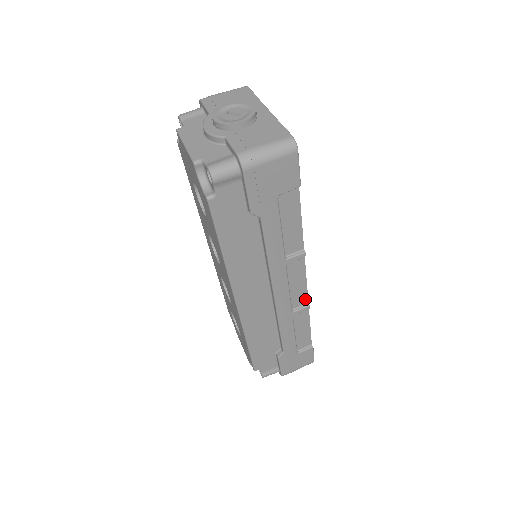
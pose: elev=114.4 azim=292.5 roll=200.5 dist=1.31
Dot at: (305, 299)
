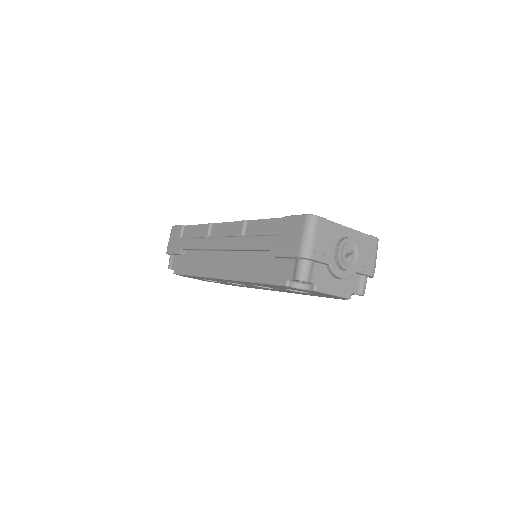
Dot at: occluded
